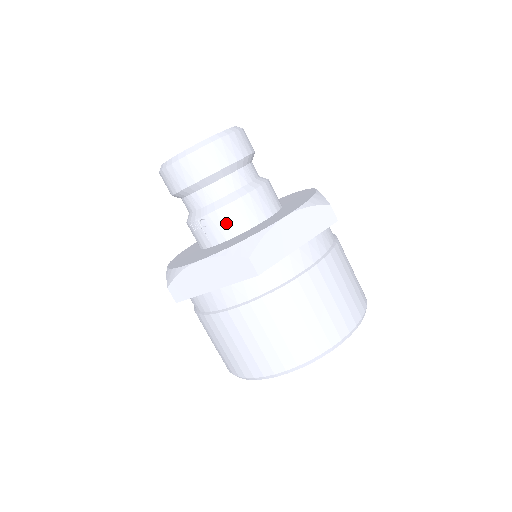
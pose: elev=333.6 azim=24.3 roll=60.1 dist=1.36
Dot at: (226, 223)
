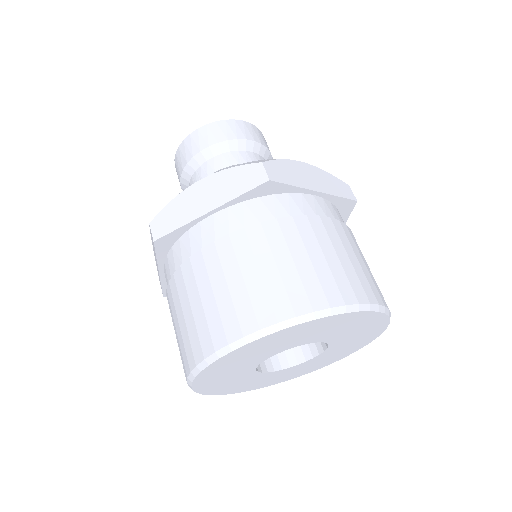
Dot at: occluded
